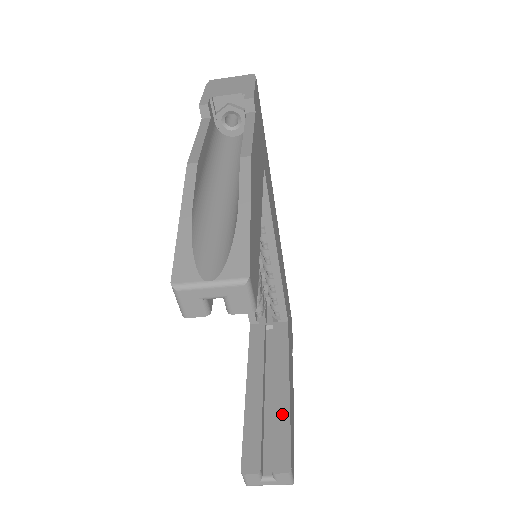
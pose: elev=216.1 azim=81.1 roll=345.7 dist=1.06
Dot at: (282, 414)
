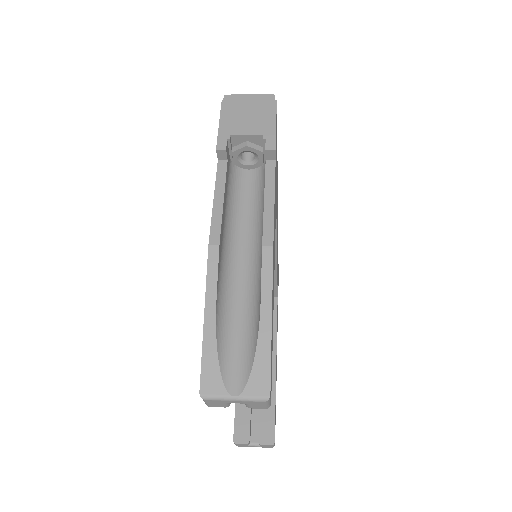
Dot at: occluded
